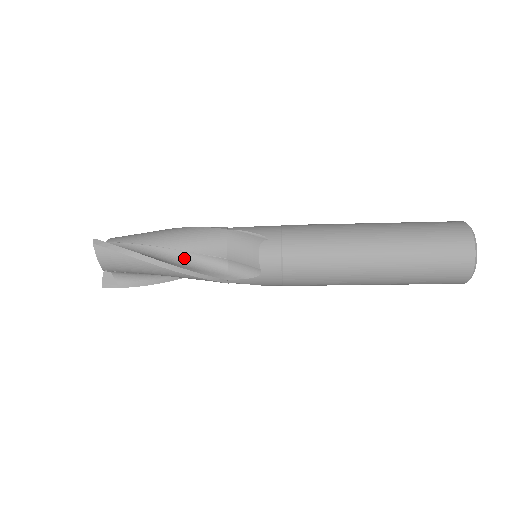
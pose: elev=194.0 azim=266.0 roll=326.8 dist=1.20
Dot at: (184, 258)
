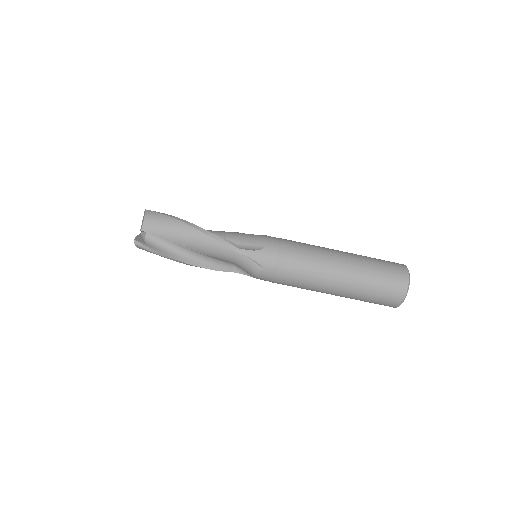
Dot at: occluded
